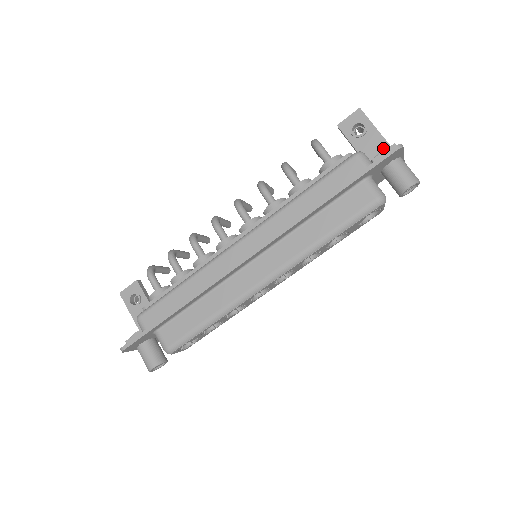
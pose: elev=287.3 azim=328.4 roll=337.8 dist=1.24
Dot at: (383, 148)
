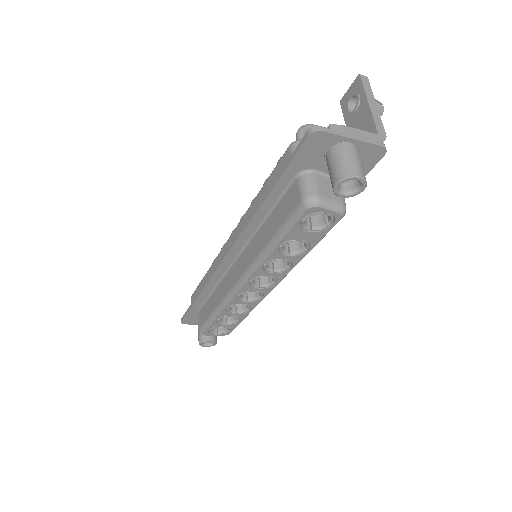
Dot at: (368, 127)
